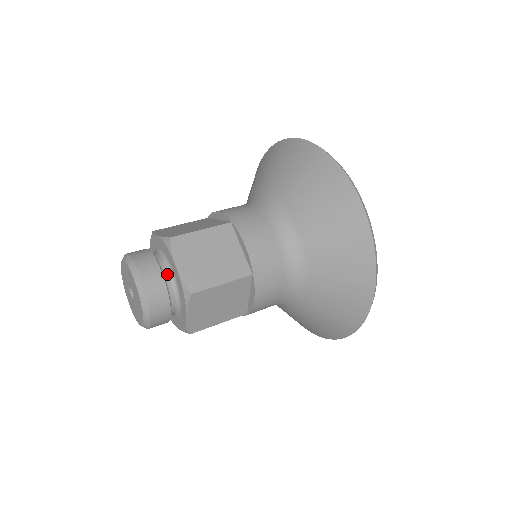
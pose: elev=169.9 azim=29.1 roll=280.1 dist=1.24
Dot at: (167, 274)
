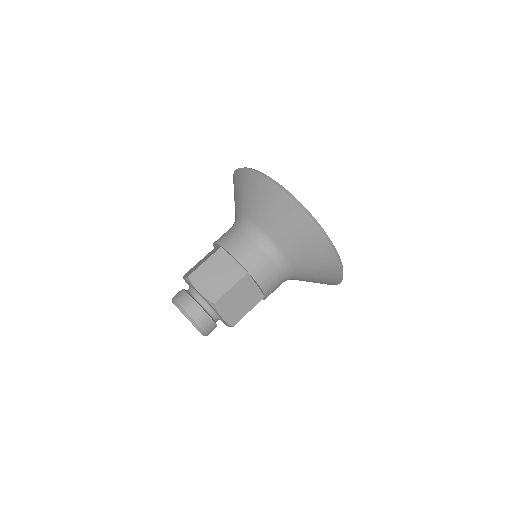
Dot at: (198, 298)
